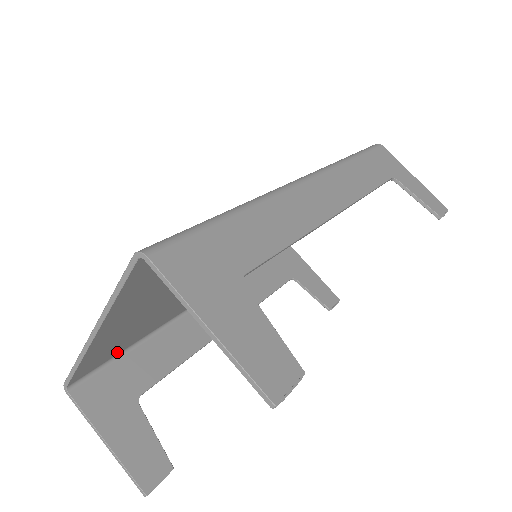
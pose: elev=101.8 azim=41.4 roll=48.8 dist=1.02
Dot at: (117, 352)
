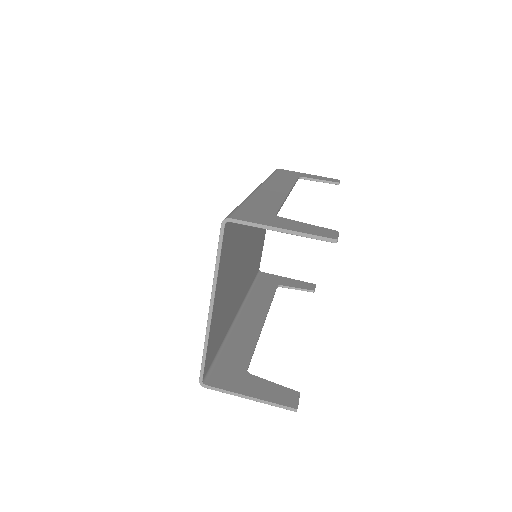
Dot at: (215, 353)
